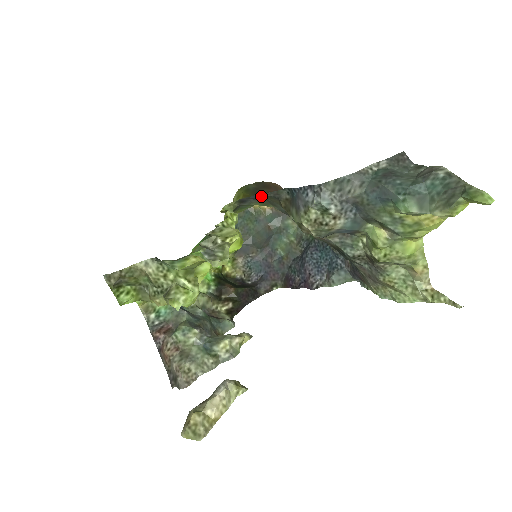
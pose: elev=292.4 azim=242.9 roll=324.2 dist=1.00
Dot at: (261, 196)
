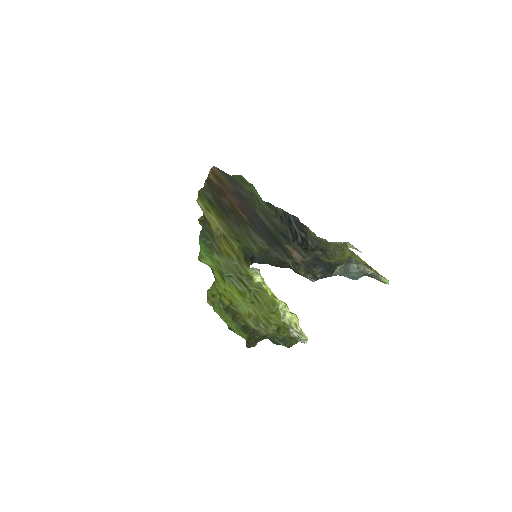
Dot at: (267, 261)
